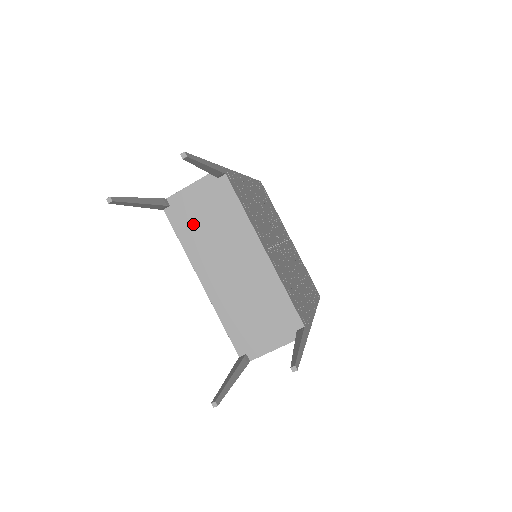
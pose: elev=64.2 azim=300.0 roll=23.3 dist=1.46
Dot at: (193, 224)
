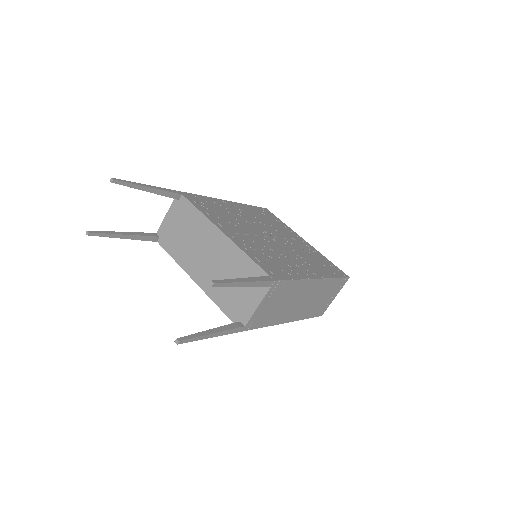
Dot at: (176, 241)
